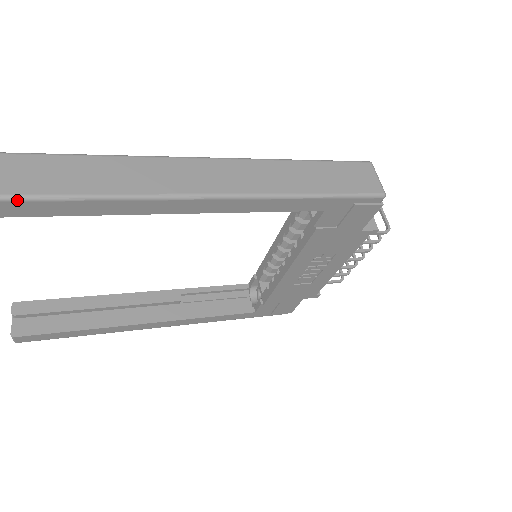
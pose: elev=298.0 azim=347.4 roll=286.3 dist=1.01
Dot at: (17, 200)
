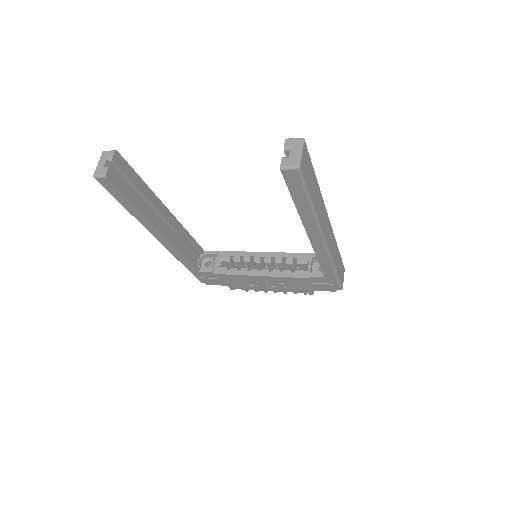
Dot at: (306, 191)
